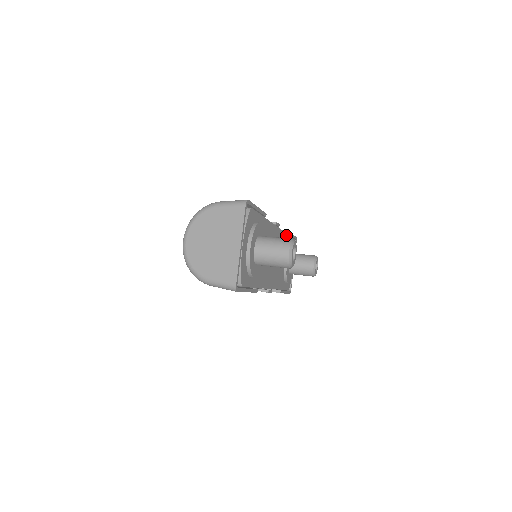
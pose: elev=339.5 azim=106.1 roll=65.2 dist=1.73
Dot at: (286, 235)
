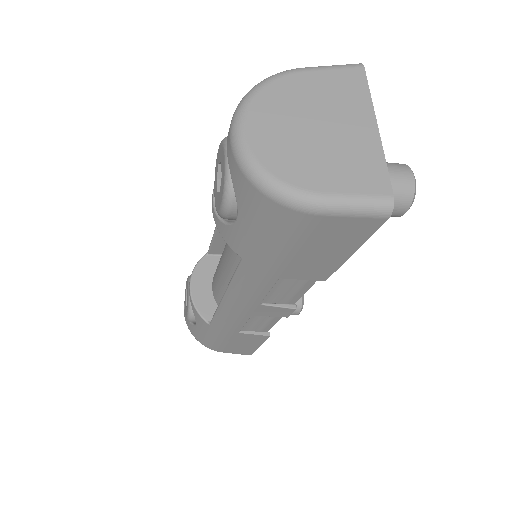
Dot at: occluded
